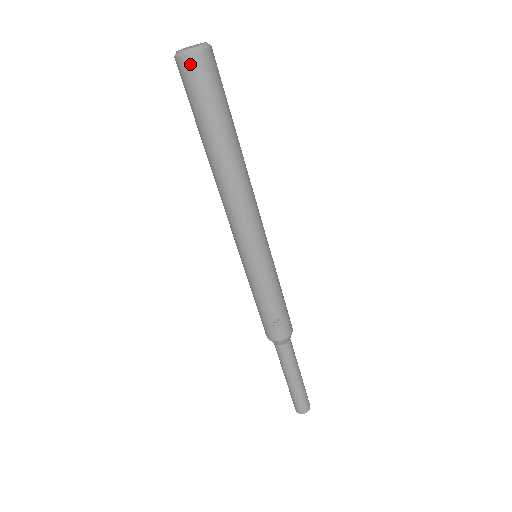
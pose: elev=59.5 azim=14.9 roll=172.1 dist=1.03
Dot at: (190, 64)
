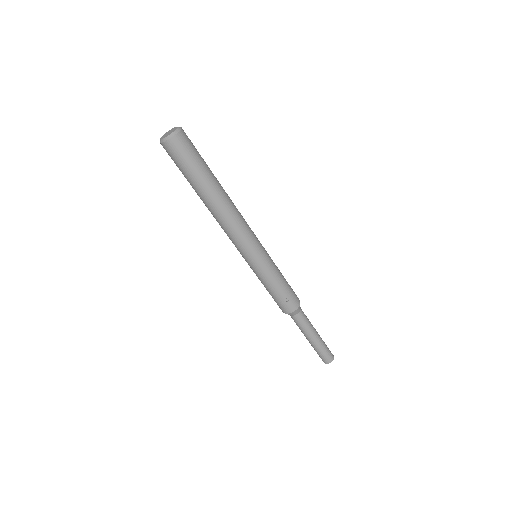
Dot at: (172, 145)
